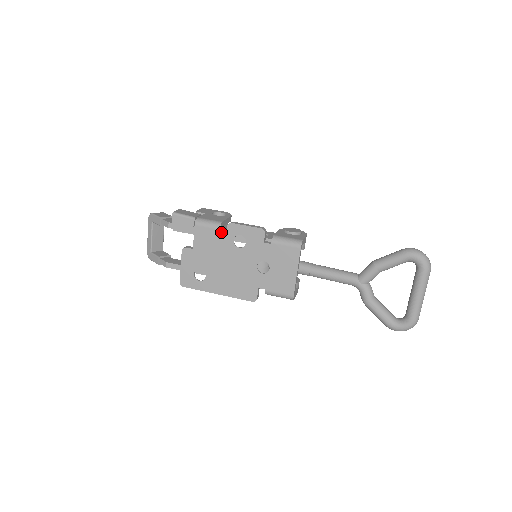
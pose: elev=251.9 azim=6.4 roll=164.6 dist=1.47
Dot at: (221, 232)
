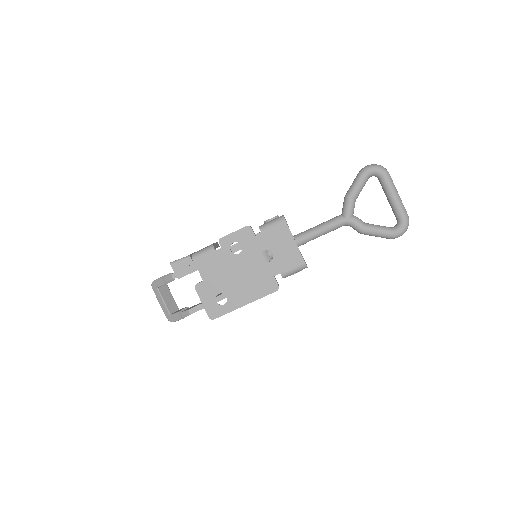
Dot at: (217, 251)
